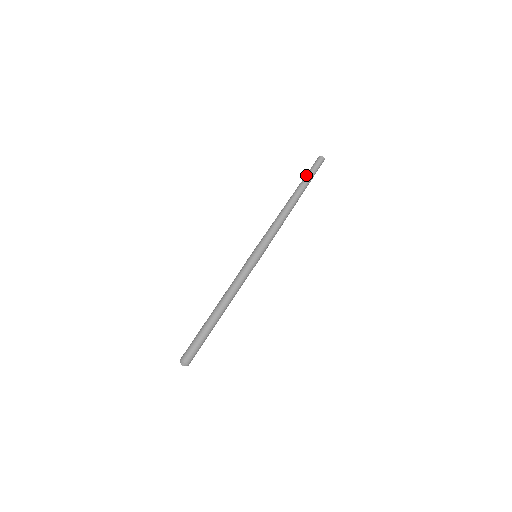
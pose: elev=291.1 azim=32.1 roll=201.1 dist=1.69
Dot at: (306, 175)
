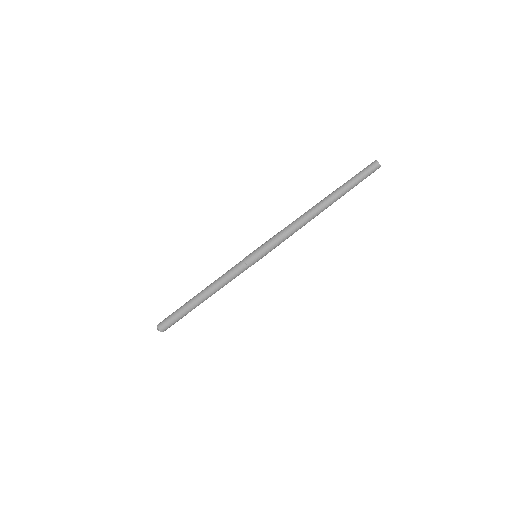
Dot at: (349, 184)
